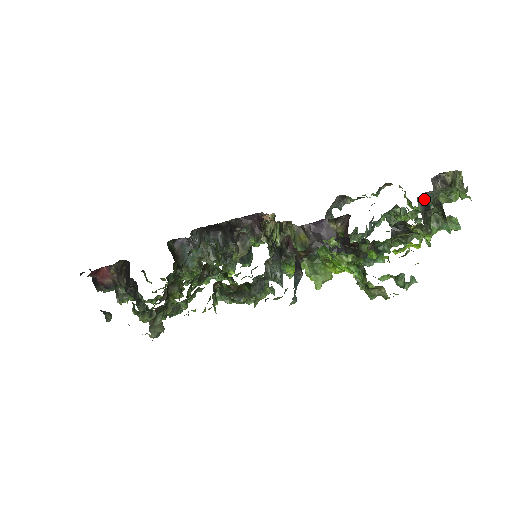
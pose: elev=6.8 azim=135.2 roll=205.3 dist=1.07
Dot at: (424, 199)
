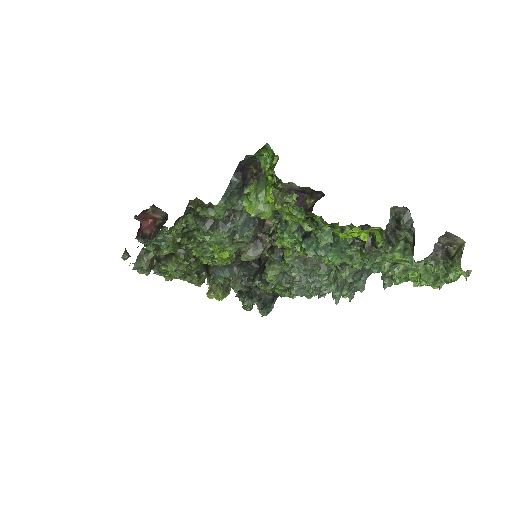
Dot at: (399, 216)
